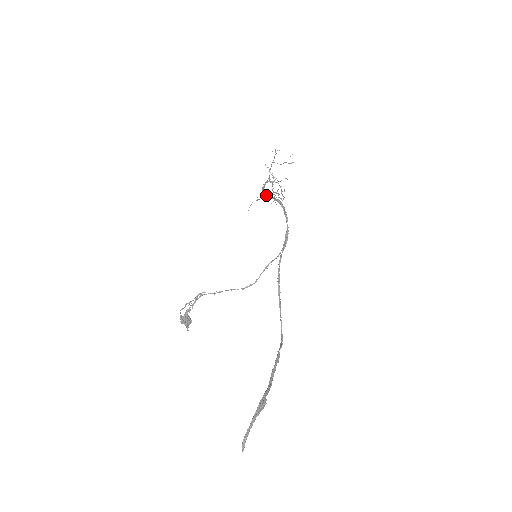
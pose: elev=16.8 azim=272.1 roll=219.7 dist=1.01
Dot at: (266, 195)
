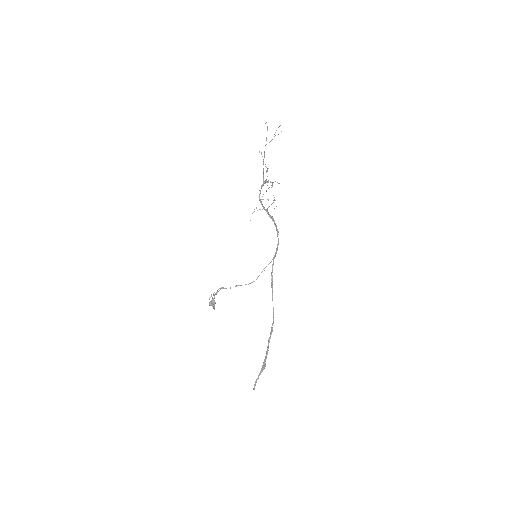
Dot at: (262, 206)
